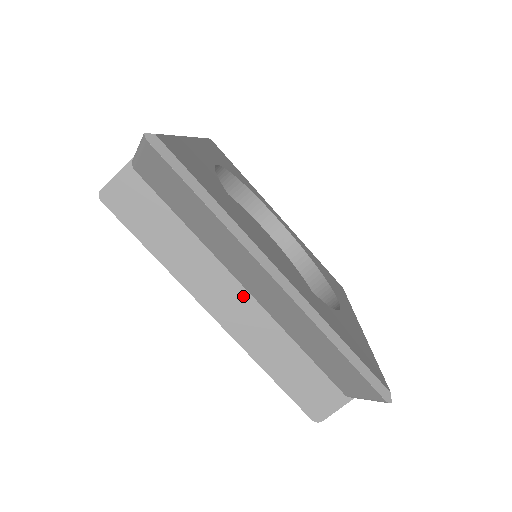
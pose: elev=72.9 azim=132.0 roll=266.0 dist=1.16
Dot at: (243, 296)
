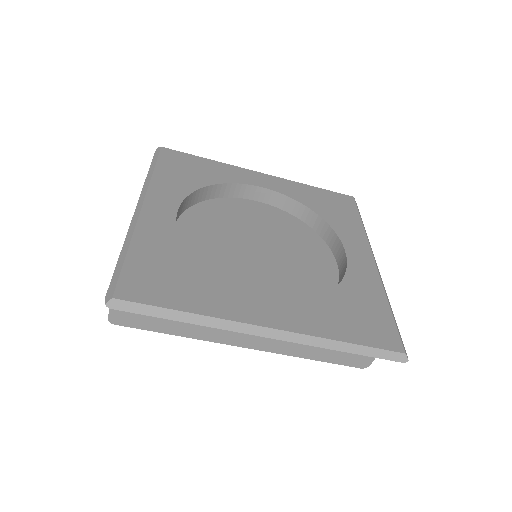
Dot at: occluded
